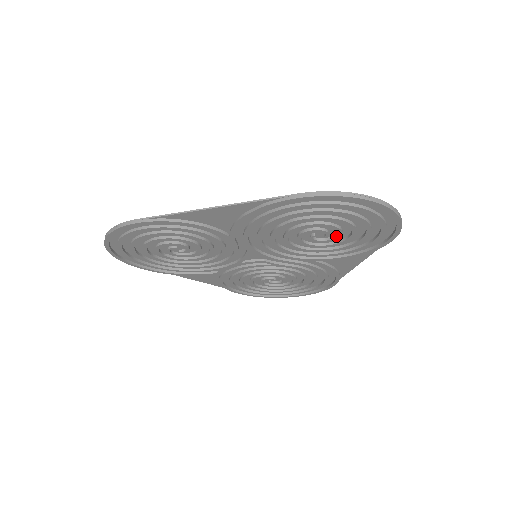
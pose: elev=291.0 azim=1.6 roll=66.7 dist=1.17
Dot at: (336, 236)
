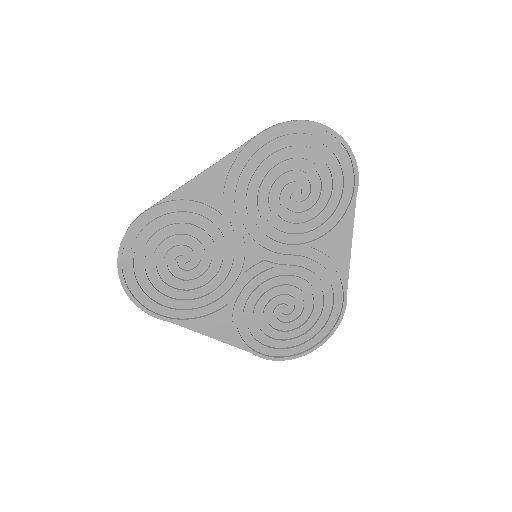
Dot at: (311, 190)
